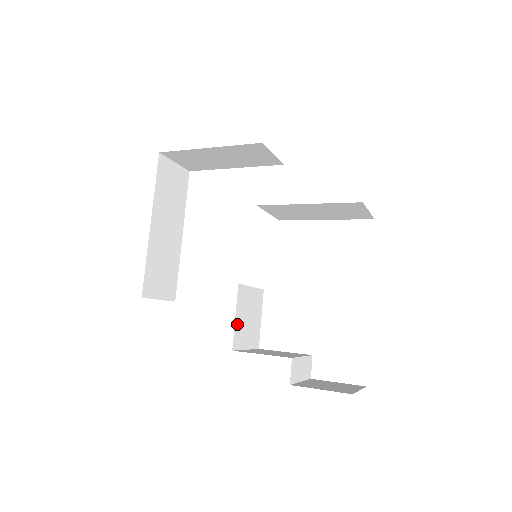
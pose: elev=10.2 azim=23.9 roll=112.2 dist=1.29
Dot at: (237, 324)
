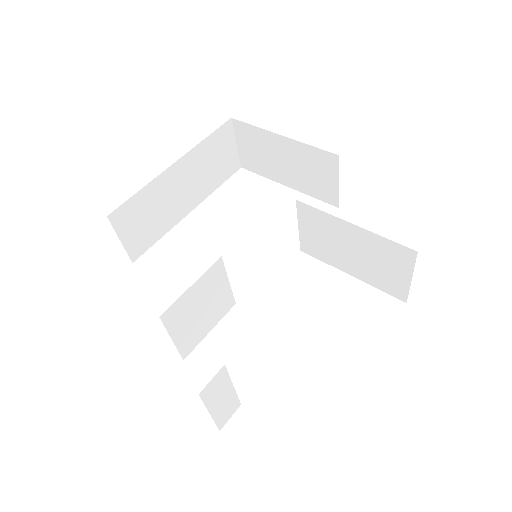
Dot at: (187, 296)
